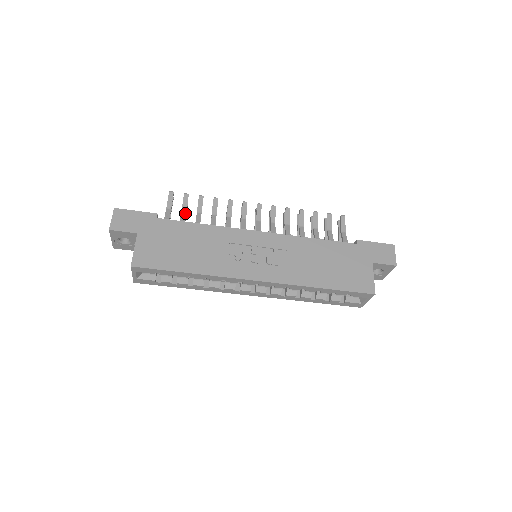
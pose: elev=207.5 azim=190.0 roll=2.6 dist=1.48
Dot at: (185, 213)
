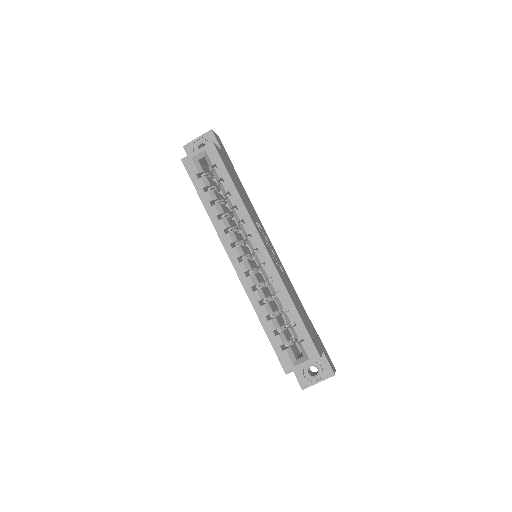
Dot at: occluded
